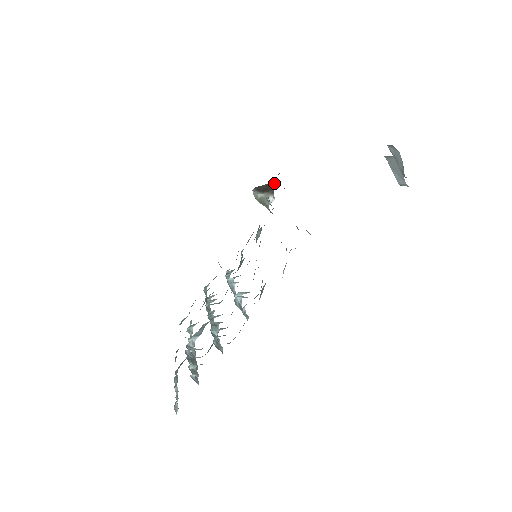
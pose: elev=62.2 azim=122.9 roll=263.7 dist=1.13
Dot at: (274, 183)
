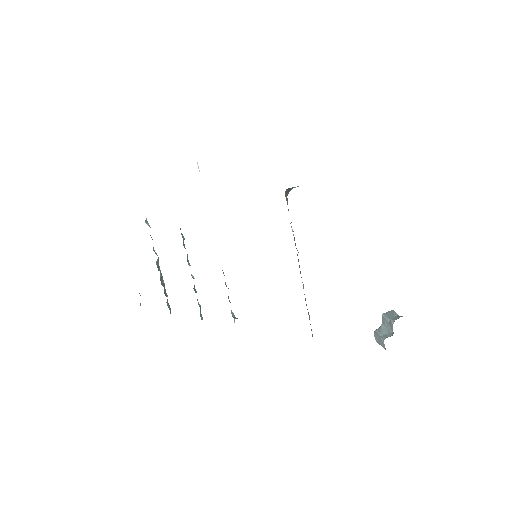
Dot at: occluded
